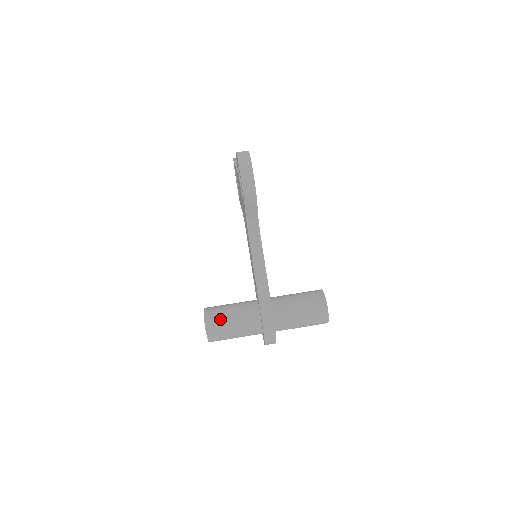
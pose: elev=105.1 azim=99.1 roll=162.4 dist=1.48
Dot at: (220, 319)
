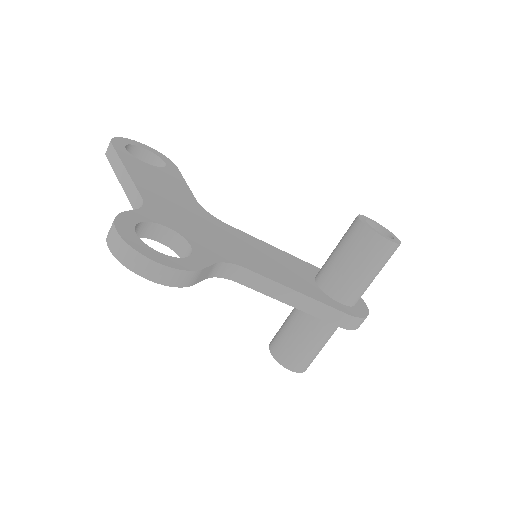
Dot at: (296, 353)
